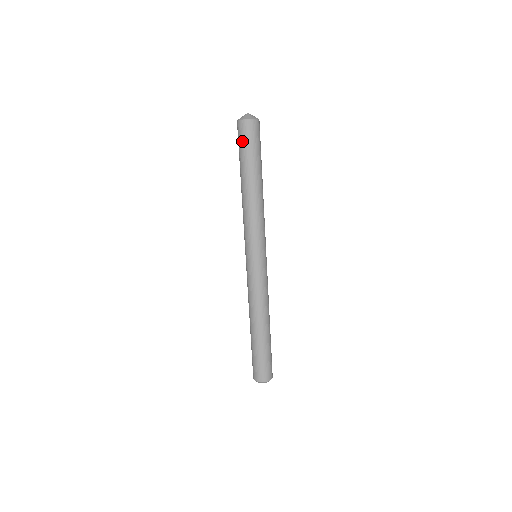
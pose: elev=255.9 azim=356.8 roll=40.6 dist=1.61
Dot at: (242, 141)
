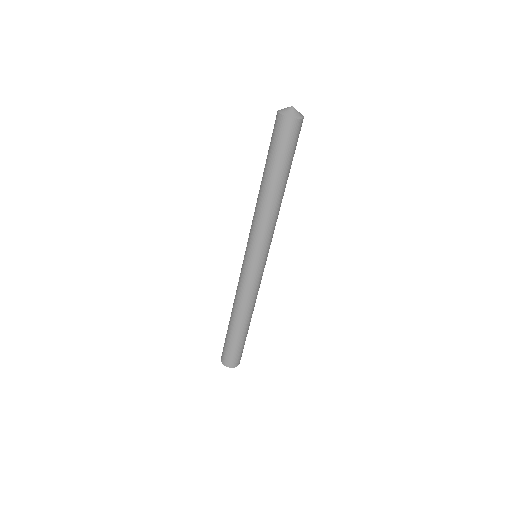
Dot at: (275, 138)
